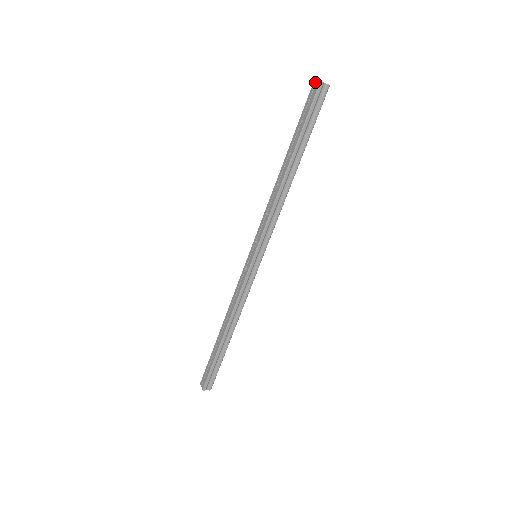
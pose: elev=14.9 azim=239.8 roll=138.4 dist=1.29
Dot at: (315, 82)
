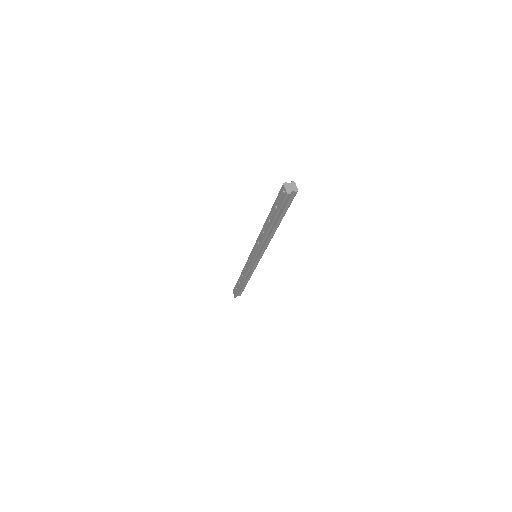
Dot at: (283, 188)
